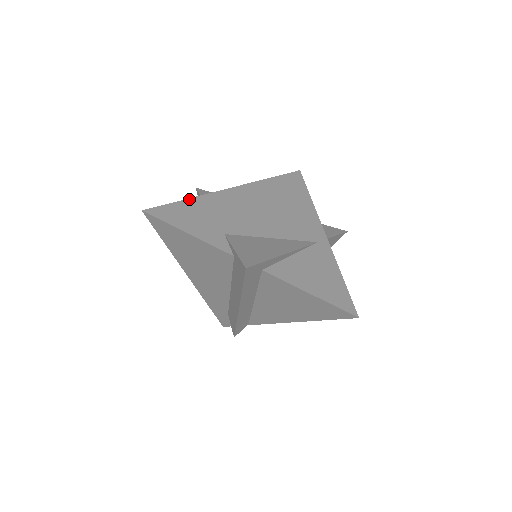
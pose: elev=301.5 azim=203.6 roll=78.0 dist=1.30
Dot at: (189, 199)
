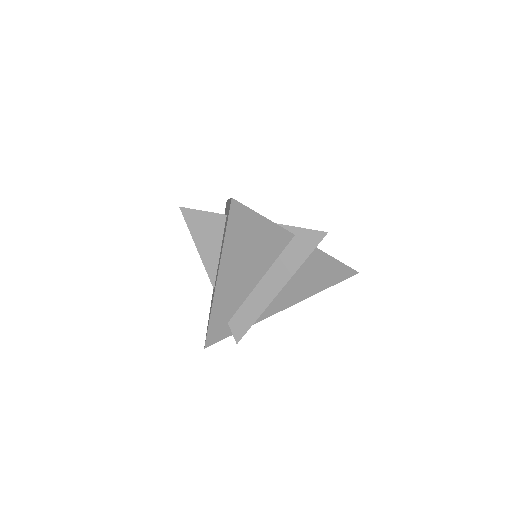
Dot at: occluded
